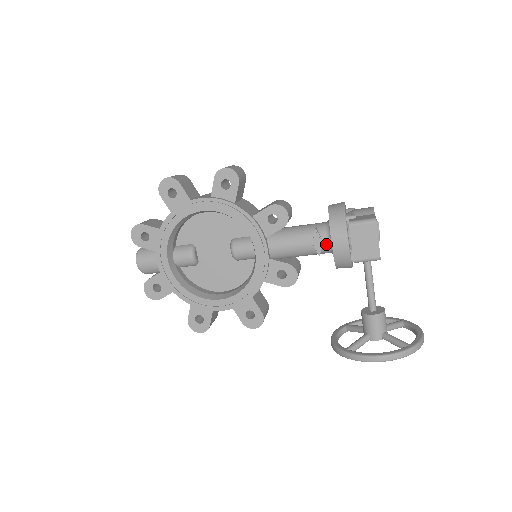
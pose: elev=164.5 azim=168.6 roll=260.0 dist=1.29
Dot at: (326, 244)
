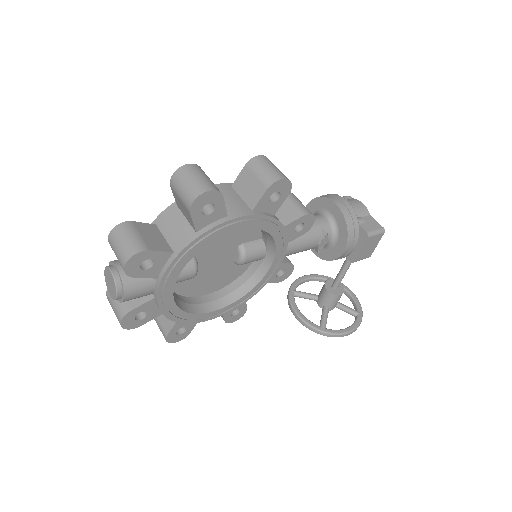
Dot at: (327, 243)
